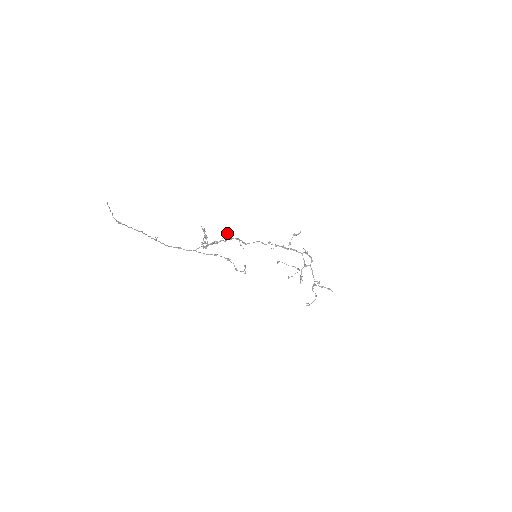
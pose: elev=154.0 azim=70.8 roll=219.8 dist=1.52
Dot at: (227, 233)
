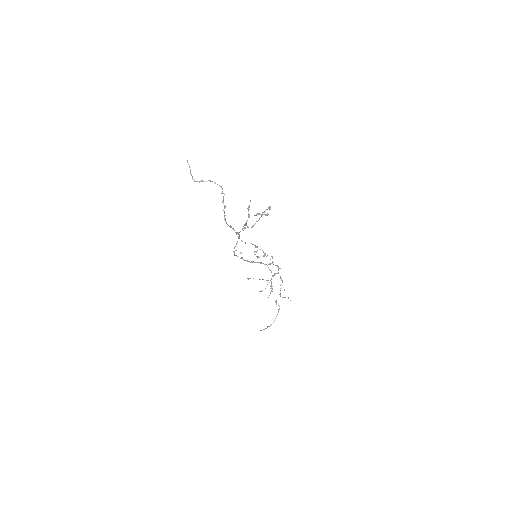
Dot at: (264, 212)
